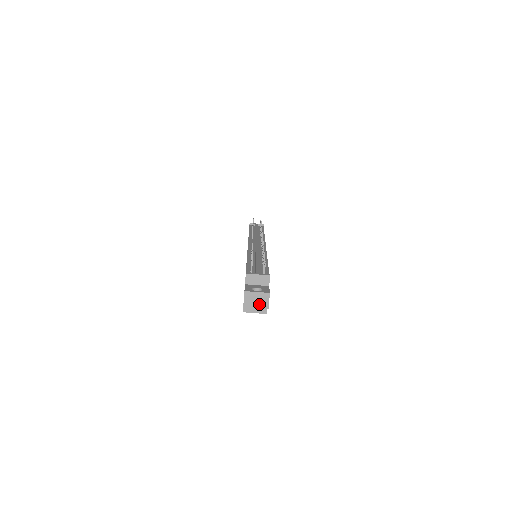
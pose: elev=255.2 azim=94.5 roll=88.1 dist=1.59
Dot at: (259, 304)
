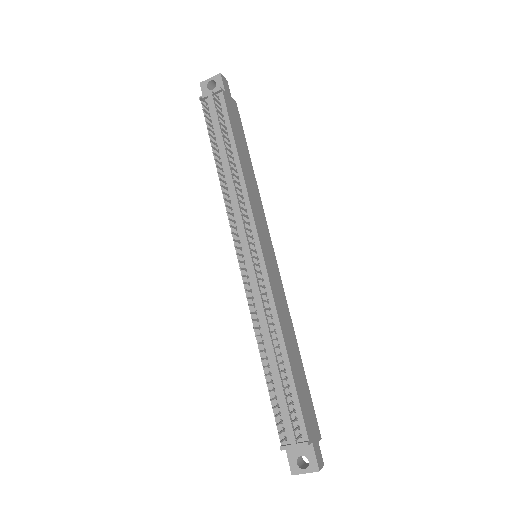
Dot at: occluded
